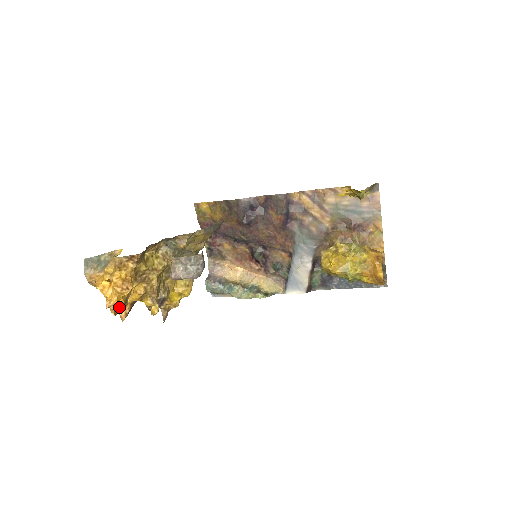
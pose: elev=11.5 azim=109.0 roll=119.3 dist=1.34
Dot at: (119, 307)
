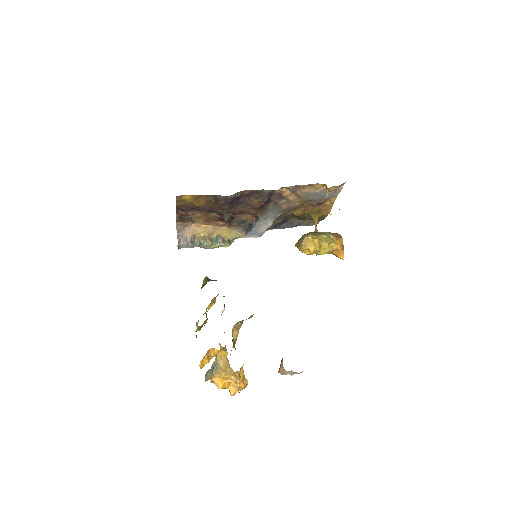
Dot at: occluded
